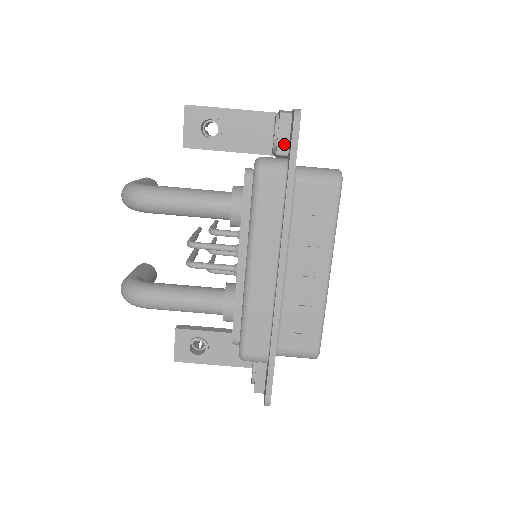
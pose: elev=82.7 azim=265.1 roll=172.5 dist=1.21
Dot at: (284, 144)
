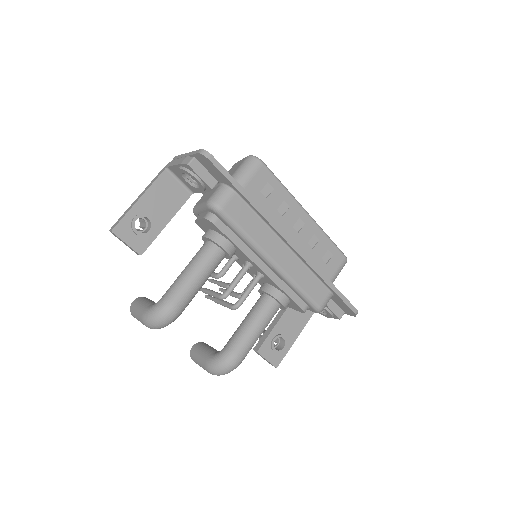
Dot at: (209, 179)
